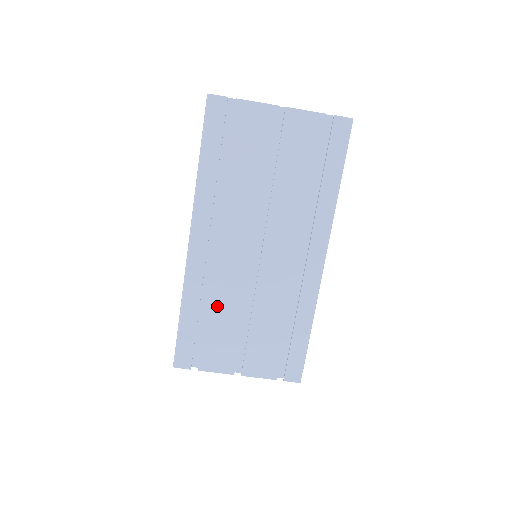
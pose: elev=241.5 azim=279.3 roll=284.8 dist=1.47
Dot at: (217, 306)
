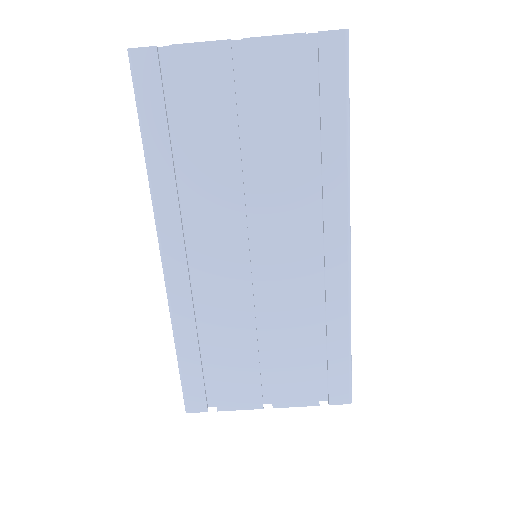
Dot at: (220, 331)
